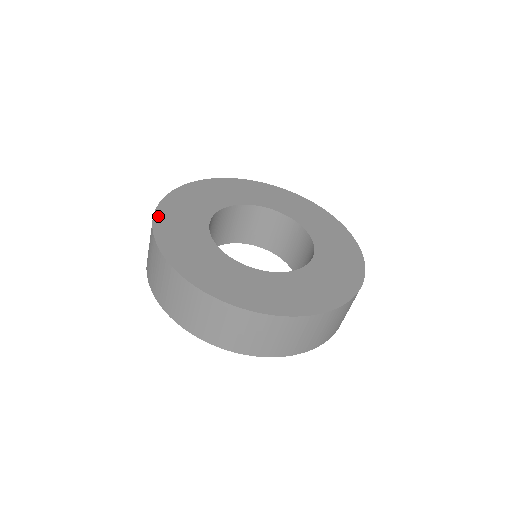
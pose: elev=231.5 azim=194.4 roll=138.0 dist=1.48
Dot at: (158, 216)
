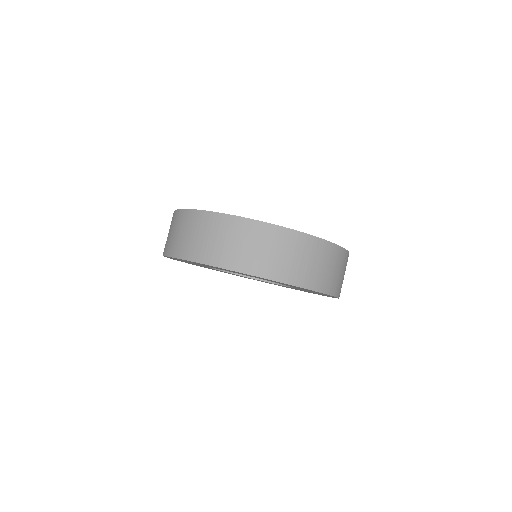
Dot at: occluded
